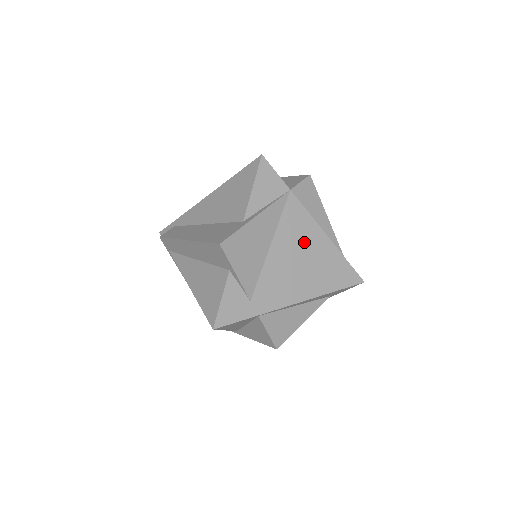
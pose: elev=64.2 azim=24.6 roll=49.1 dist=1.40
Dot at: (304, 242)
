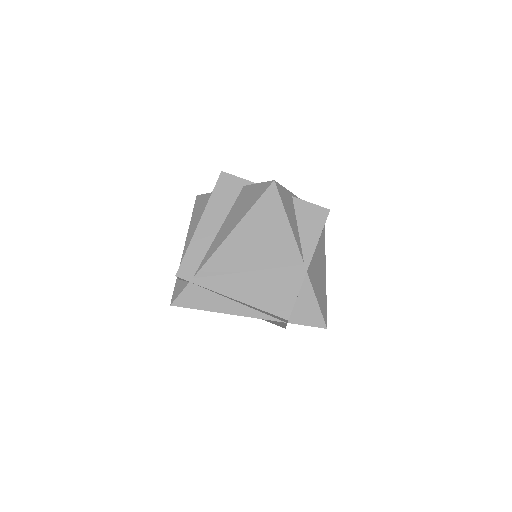
Dot at: occluded
